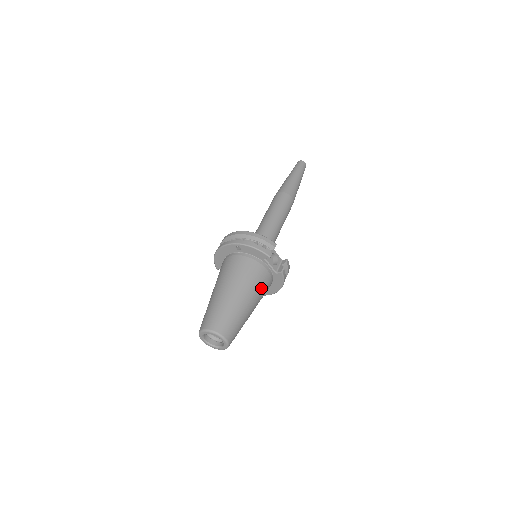
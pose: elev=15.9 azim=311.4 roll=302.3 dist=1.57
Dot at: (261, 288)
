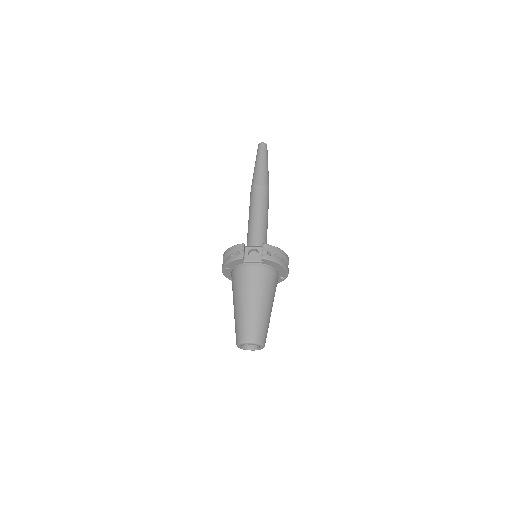
Dot at: (258, 283)
